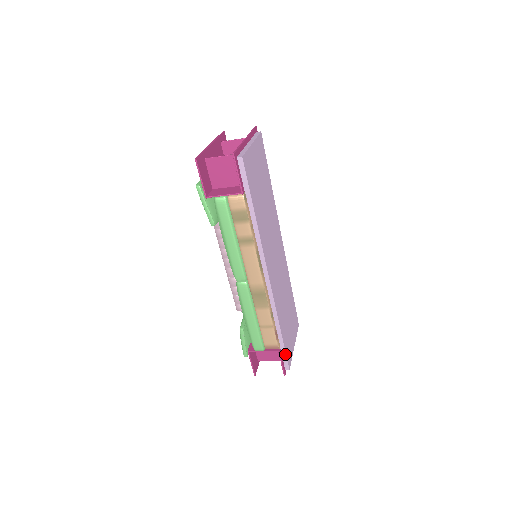
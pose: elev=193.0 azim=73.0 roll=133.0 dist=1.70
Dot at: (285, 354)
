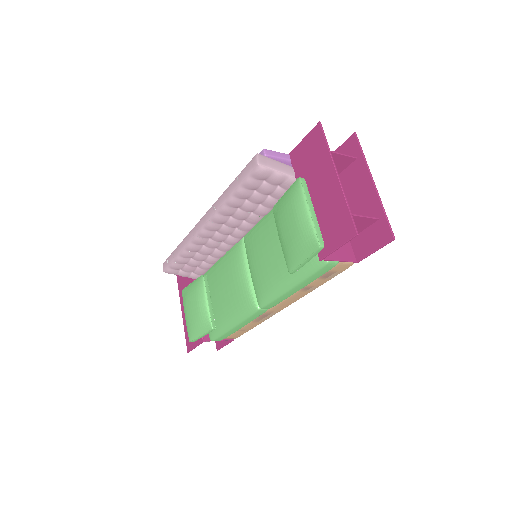
Dot at: occluded
